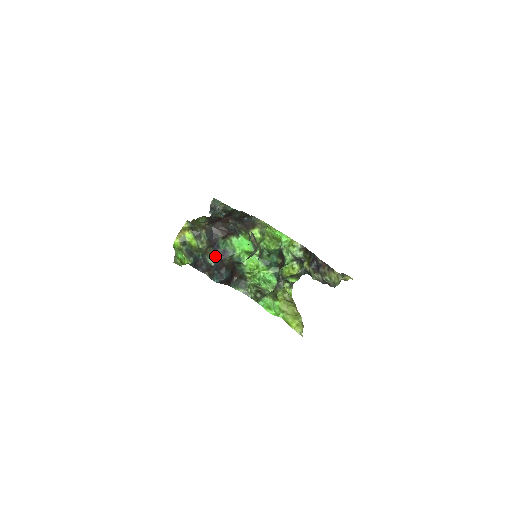
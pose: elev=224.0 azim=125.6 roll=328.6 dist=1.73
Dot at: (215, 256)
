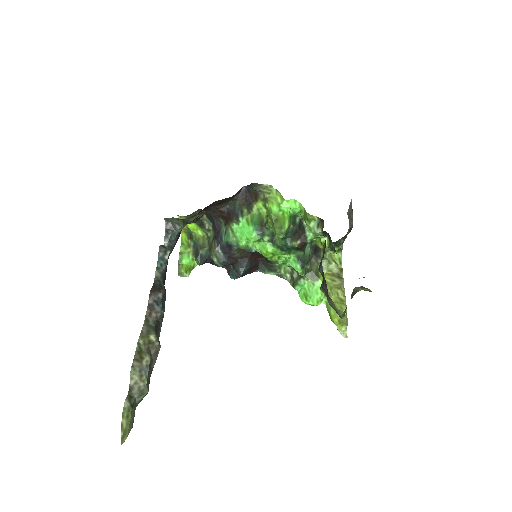
Dot at: (220, 253)
